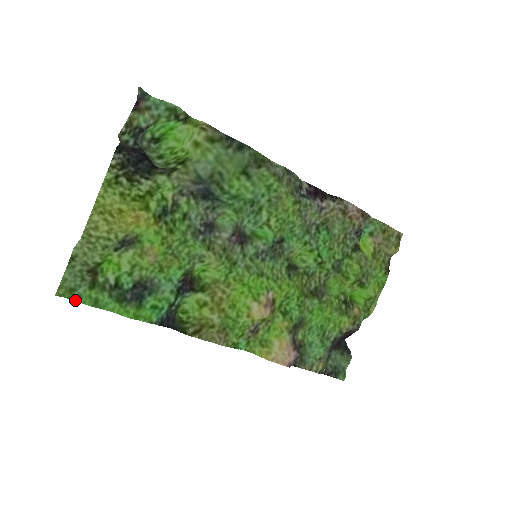
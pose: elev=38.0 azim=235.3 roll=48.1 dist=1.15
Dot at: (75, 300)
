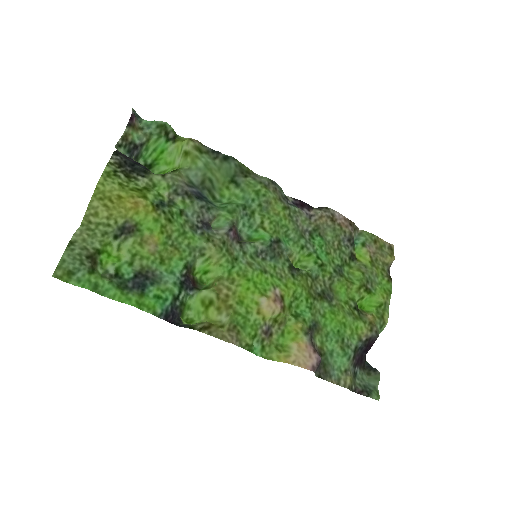
Dot at: (73, 284)
